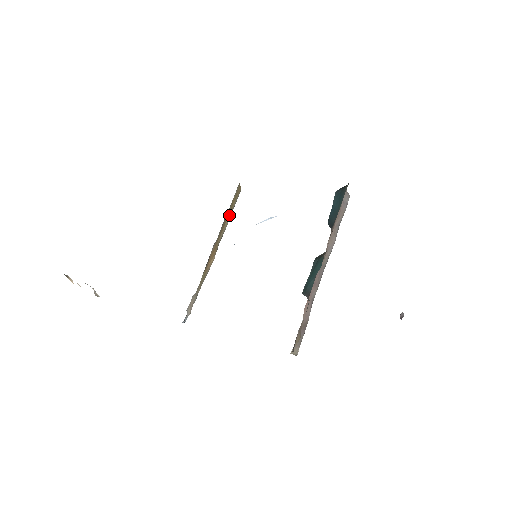
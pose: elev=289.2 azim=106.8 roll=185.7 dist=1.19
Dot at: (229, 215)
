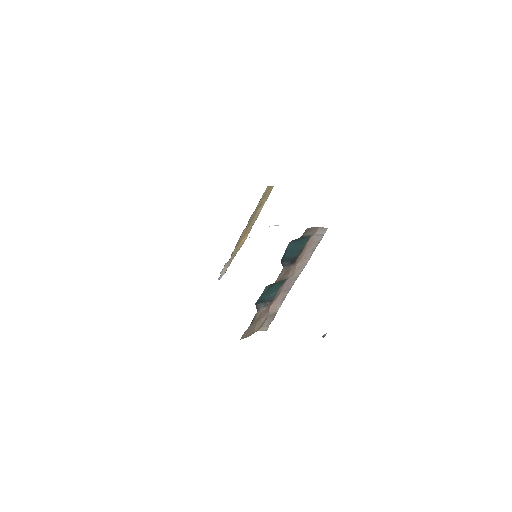
Dot at: (261, 207)
